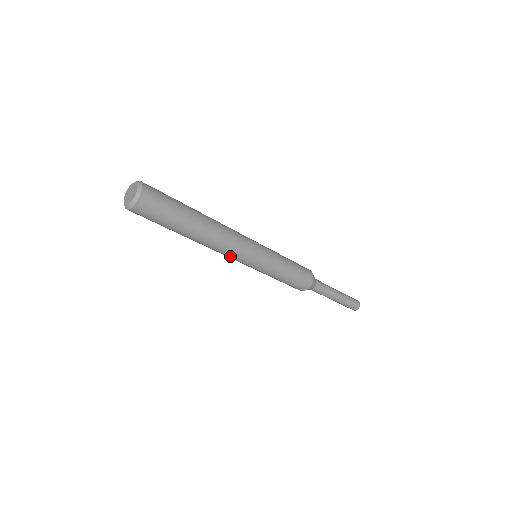
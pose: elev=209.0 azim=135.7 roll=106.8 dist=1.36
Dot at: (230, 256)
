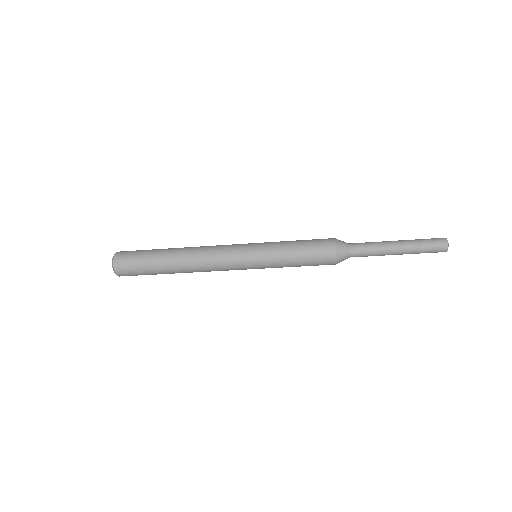
Dot at: (223, 270)
